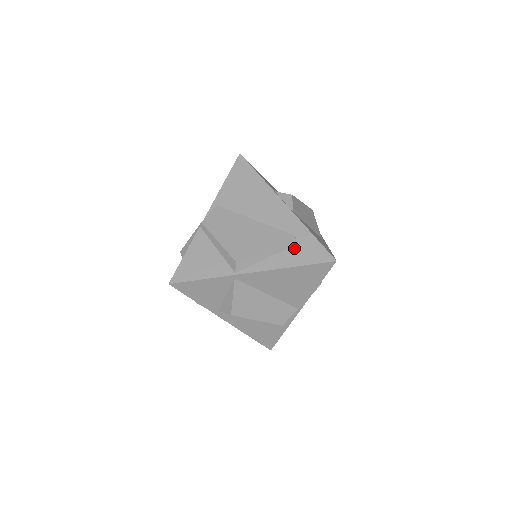
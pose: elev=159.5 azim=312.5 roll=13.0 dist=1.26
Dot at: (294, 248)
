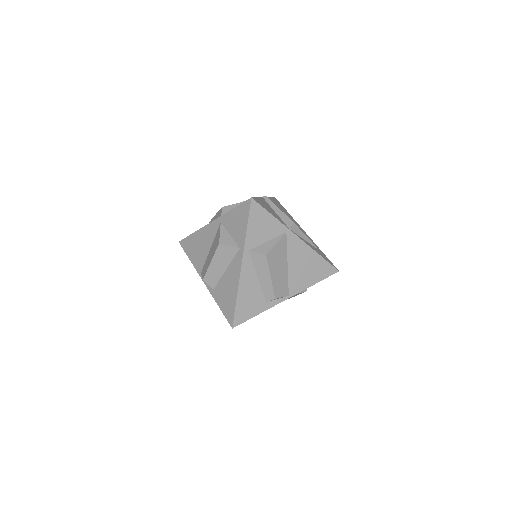
Dot at: (317, 249)
